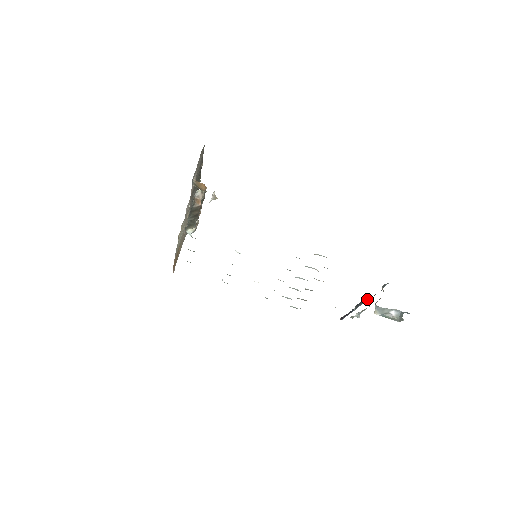
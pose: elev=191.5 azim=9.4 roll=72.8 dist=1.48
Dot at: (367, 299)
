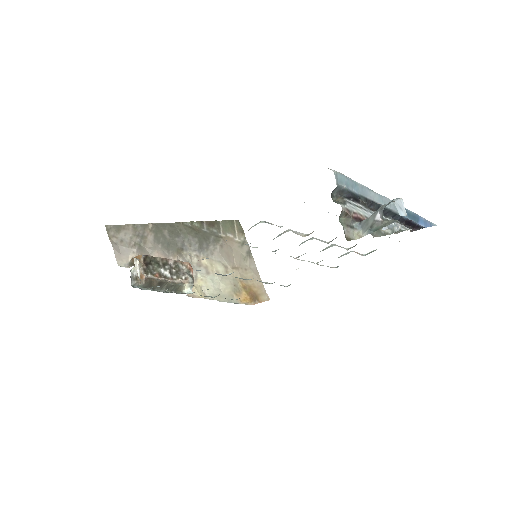
Dot at: (372, 207)
